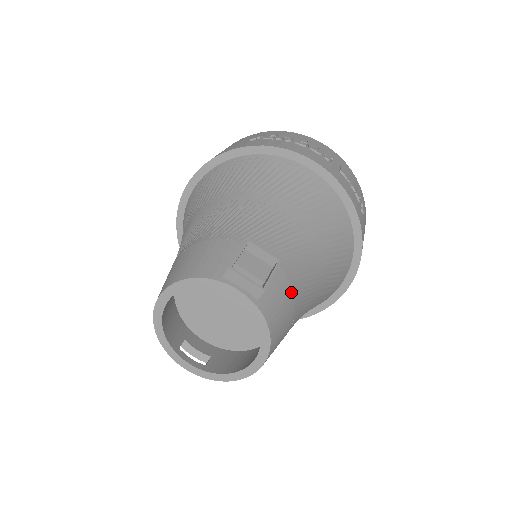
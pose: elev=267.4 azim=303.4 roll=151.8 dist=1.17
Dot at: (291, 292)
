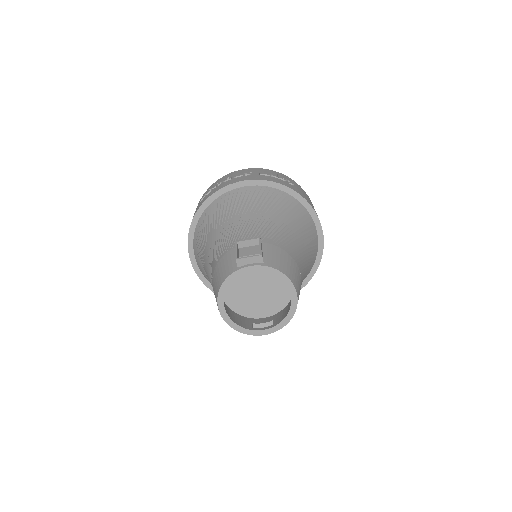
Dot at: (281, 249)
